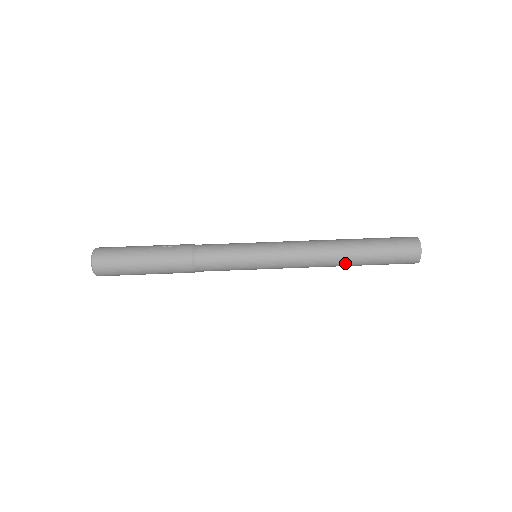
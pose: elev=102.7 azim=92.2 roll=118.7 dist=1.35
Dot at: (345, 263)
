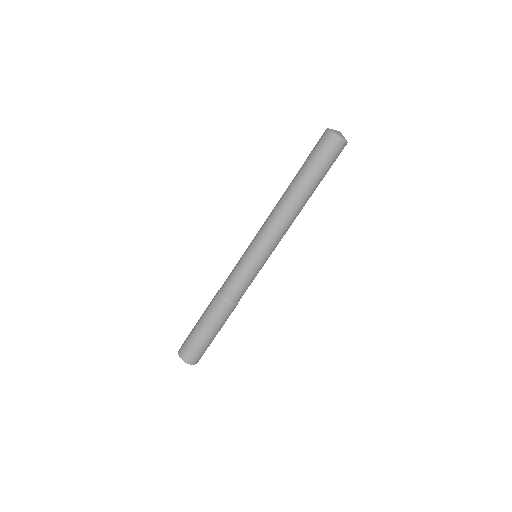
Dot at: (302, 197)
